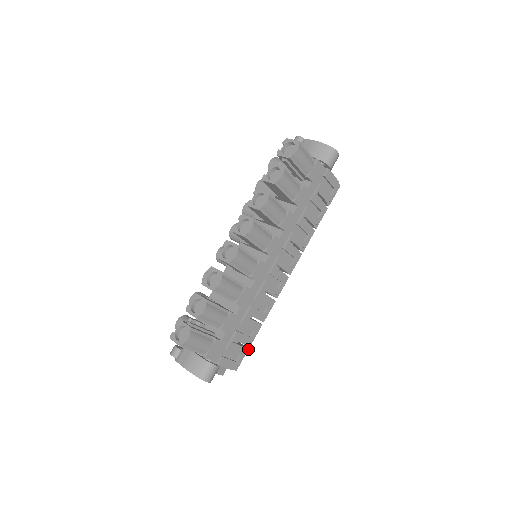
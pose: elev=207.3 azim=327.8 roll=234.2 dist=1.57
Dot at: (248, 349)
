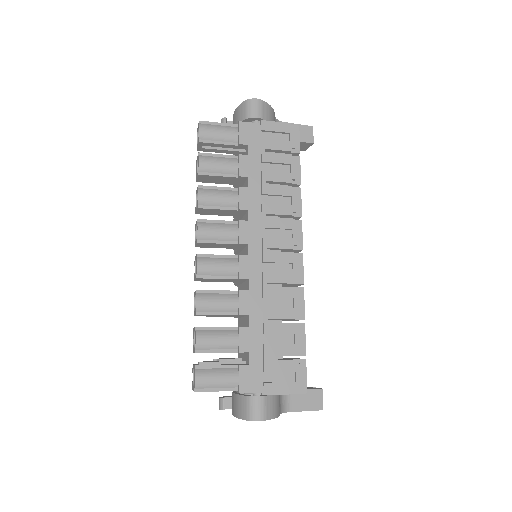
Dot at: (305, 360)
